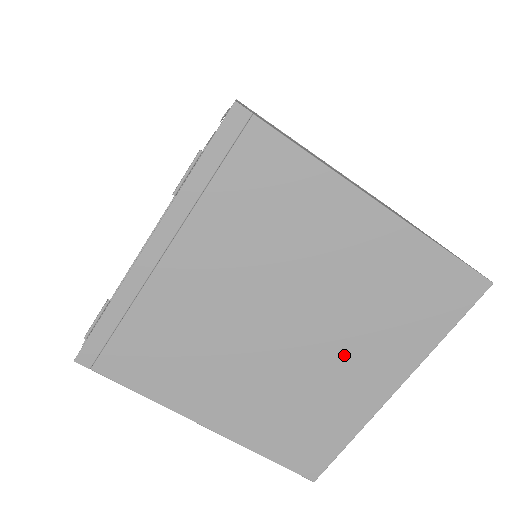
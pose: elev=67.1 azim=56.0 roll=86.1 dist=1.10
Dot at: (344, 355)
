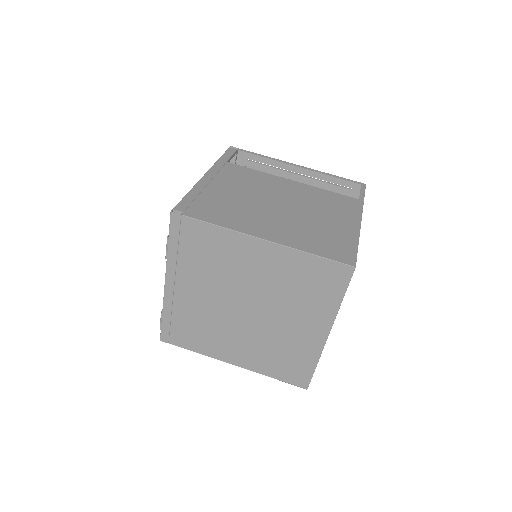
Dot at: (287, 320)
